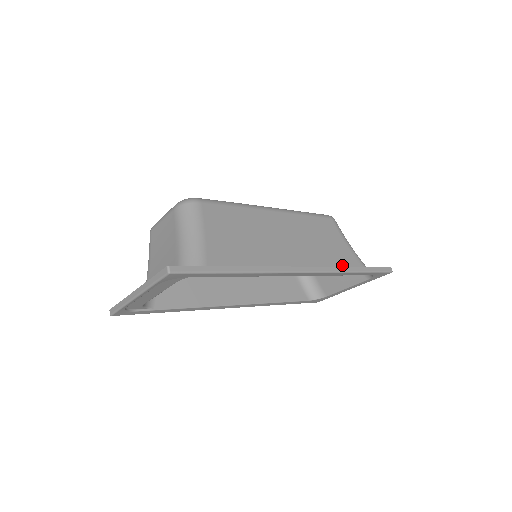
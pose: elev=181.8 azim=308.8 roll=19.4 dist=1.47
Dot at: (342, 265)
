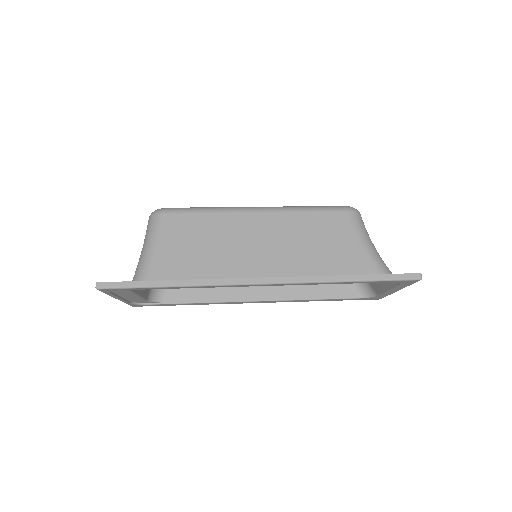
Dot at: (338, 271)
